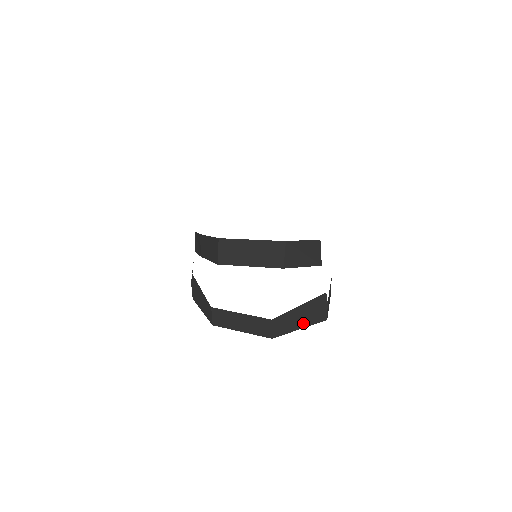
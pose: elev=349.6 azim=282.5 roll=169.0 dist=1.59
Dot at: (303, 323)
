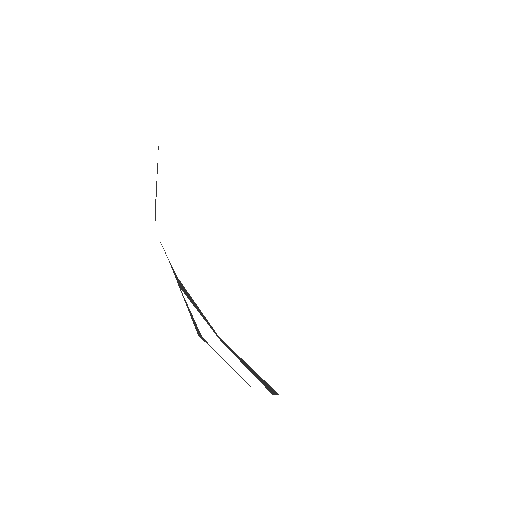
Dot at: occluded
